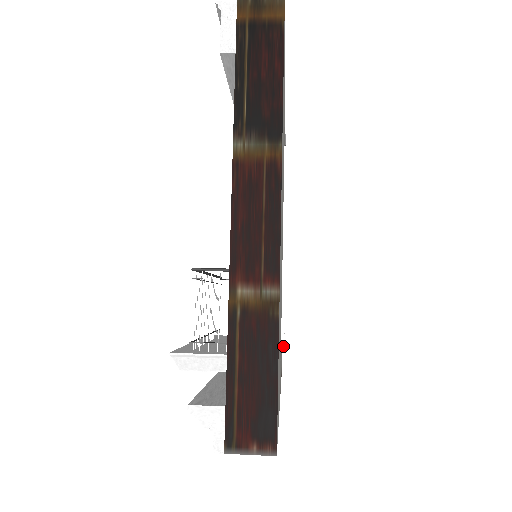
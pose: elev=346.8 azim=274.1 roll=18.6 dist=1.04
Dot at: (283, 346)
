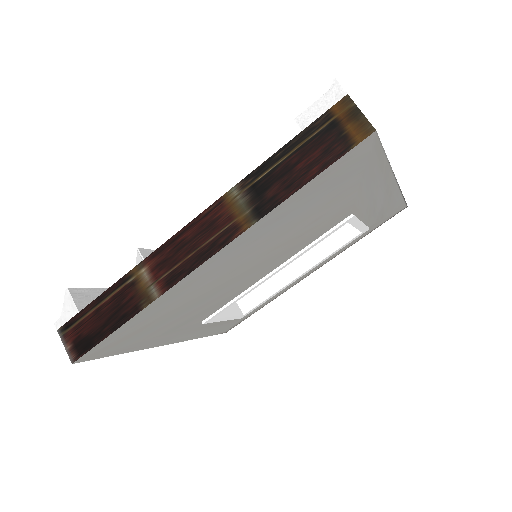
Dot at: (205, 321)
